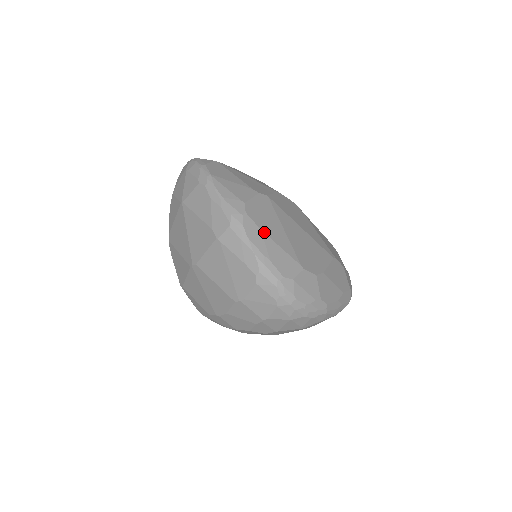
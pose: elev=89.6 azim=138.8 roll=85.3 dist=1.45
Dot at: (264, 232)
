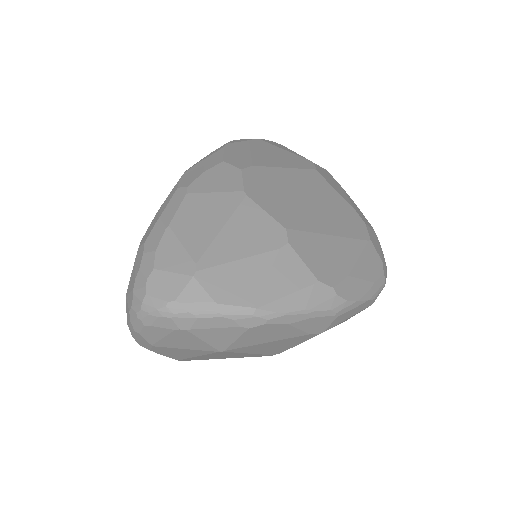
Dot at: (349, 272)
